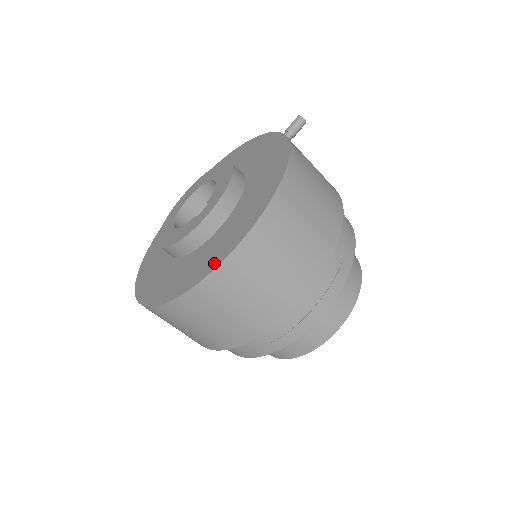
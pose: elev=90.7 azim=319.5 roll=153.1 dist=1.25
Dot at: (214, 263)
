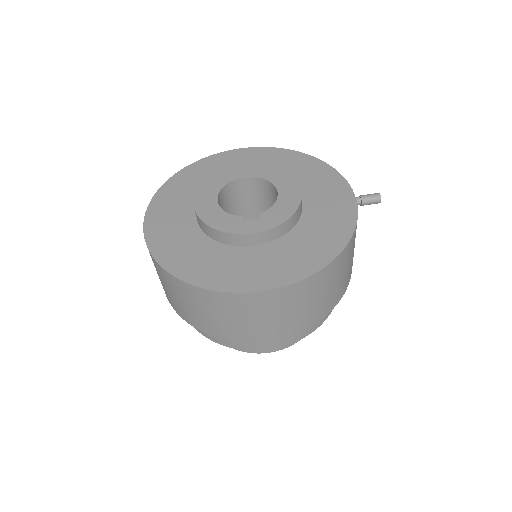
Dot at: (230, 285)
